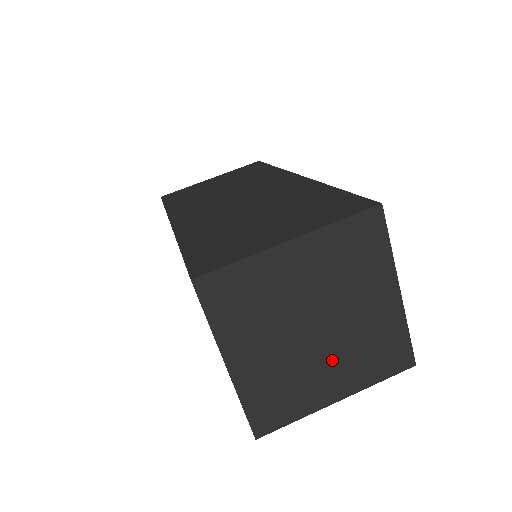
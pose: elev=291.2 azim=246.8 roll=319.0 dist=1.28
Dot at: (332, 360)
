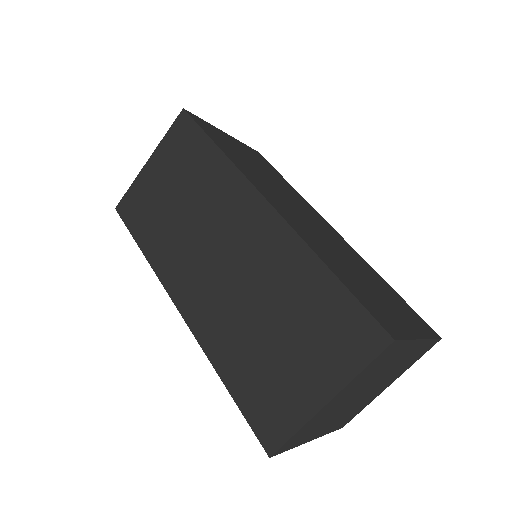
Dot at: (380, 386)
